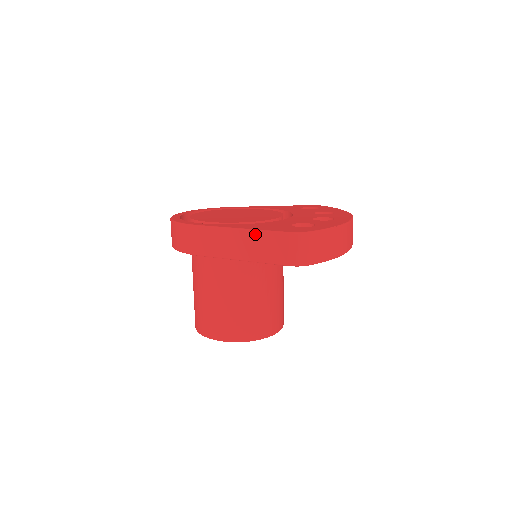
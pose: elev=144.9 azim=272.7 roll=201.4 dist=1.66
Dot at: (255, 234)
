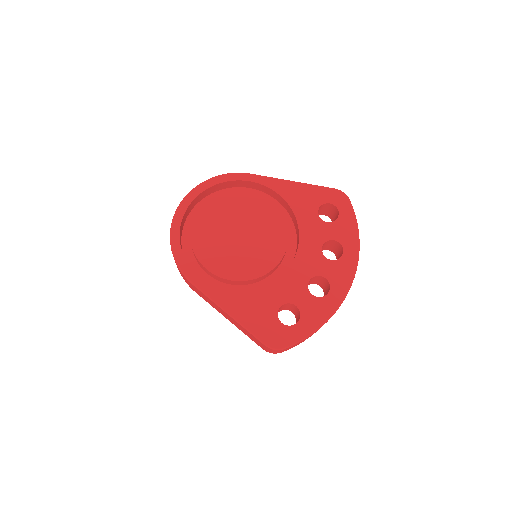
Dot at: (239, 325)
